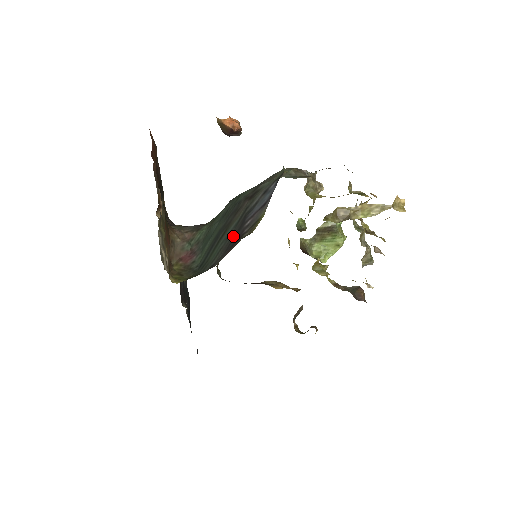
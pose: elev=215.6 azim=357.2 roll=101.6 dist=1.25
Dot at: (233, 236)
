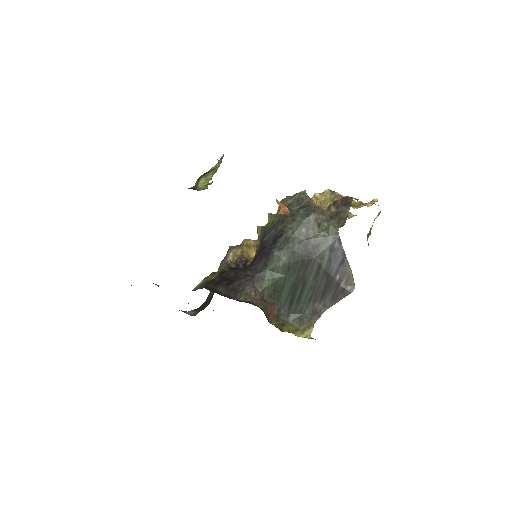
Dot at: (323, 287)
